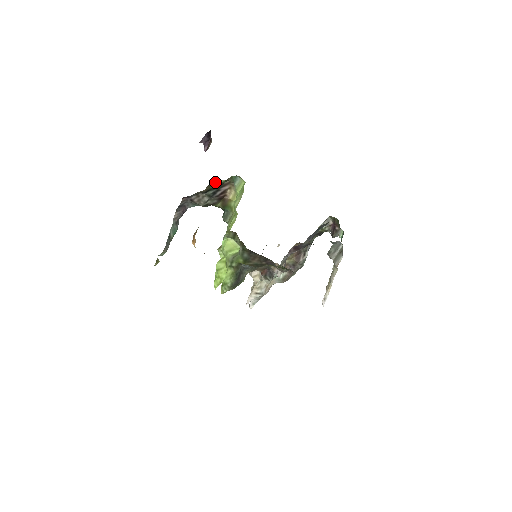
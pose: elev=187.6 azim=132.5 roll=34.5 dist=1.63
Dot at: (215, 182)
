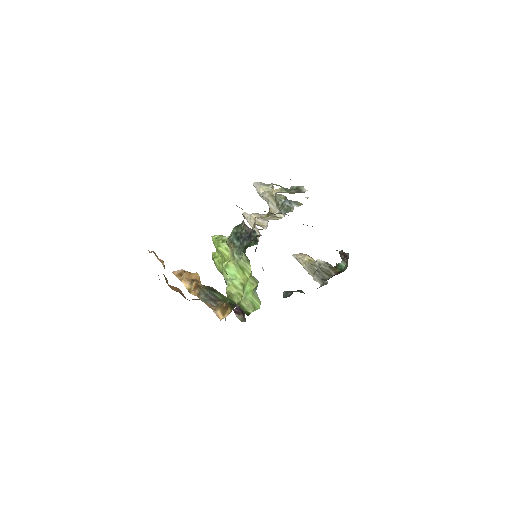
Dot at: occluded
